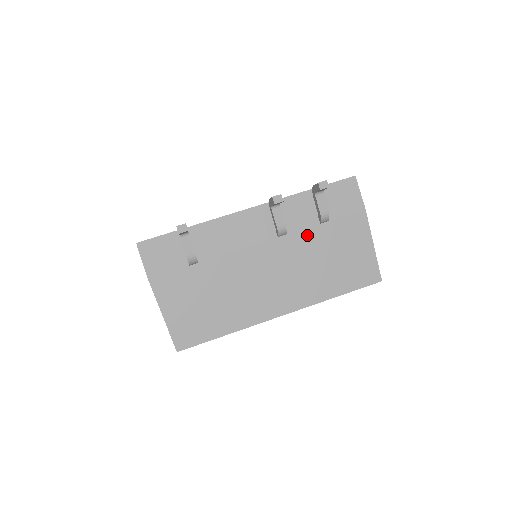
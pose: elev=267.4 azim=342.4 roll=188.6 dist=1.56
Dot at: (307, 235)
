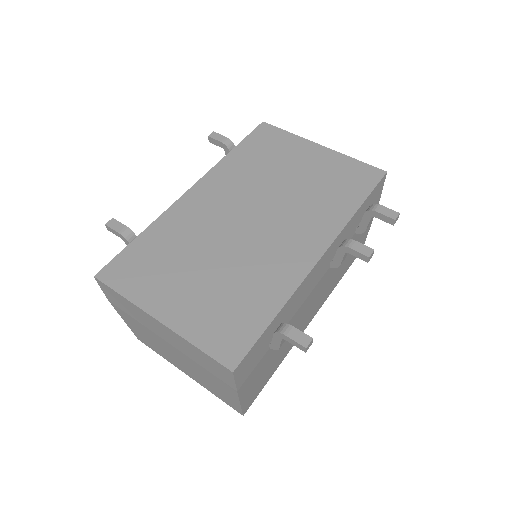
Dot at: occluded
